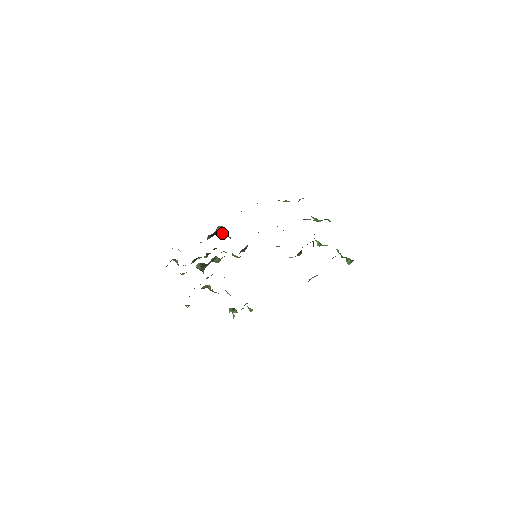
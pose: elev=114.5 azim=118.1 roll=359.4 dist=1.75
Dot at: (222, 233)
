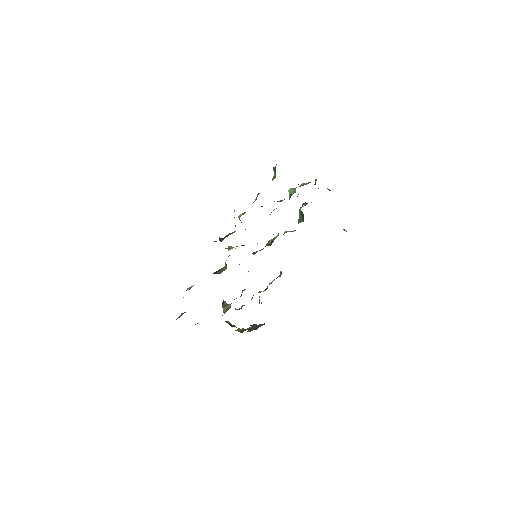
Dot at: occluded
